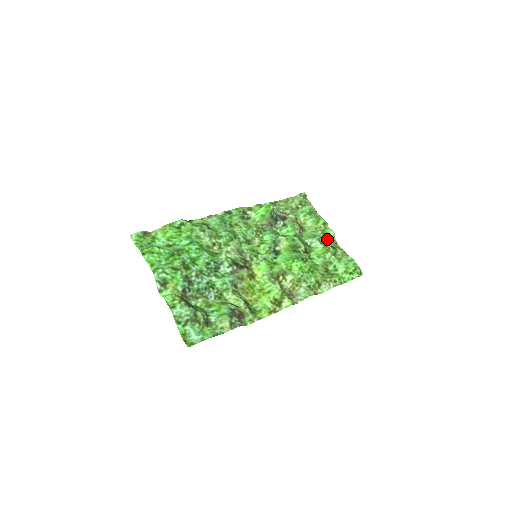
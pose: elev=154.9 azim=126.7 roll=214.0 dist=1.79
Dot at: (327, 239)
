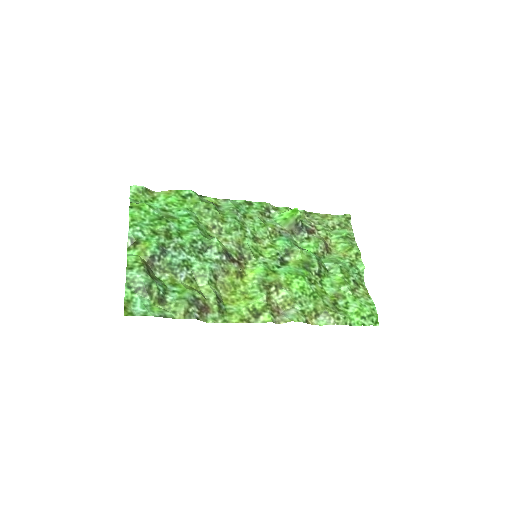
Dot at: (352, 271)
